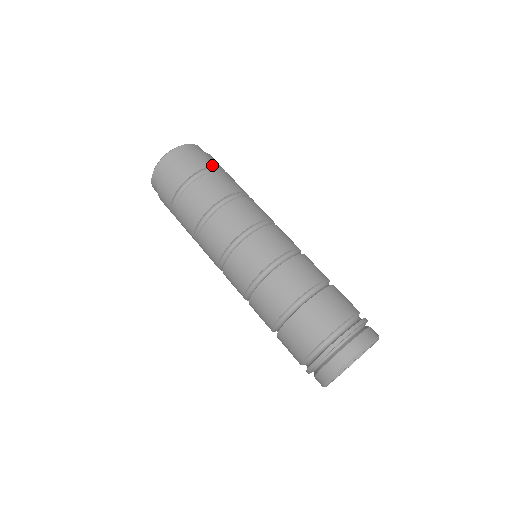
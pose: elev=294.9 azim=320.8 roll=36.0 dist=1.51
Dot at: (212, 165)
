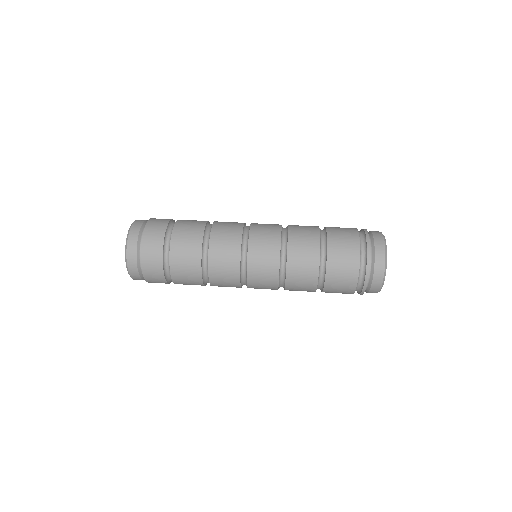
Dot at: (173, 220)
